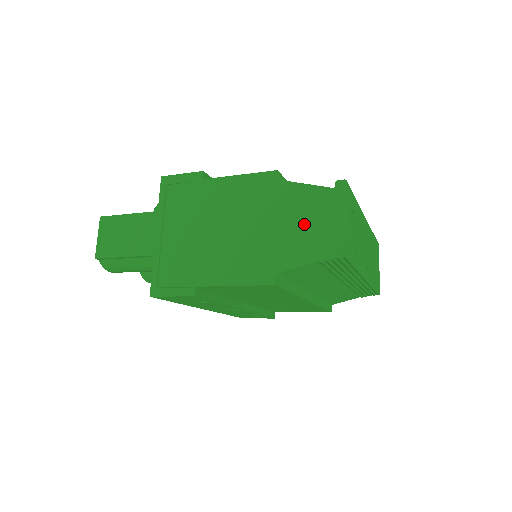
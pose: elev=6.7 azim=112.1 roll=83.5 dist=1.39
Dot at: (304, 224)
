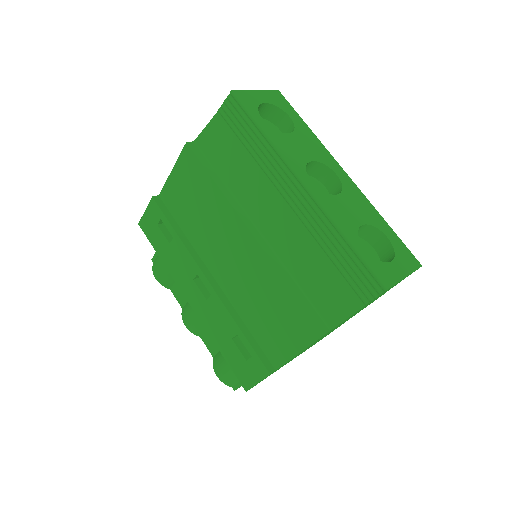
Dot at: occluded
